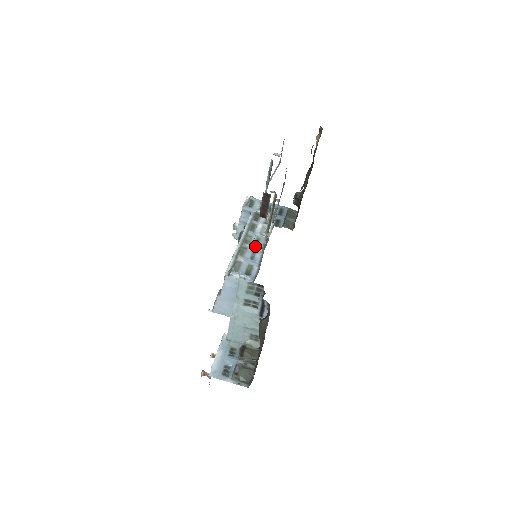
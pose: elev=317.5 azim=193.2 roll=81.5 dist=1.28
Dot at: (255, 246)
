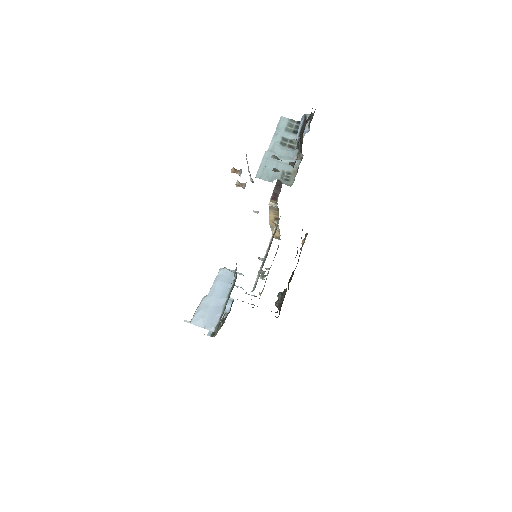
Dot at: occluded
